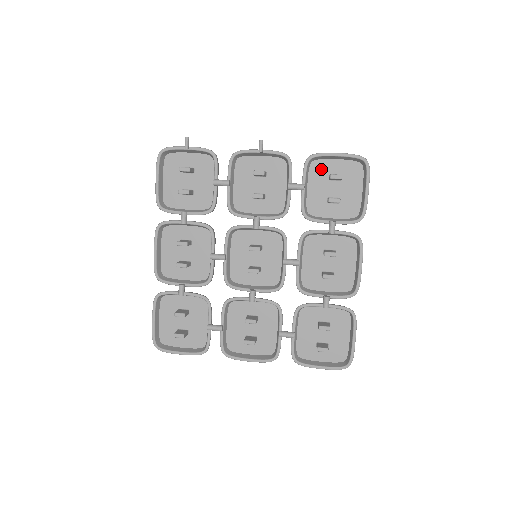
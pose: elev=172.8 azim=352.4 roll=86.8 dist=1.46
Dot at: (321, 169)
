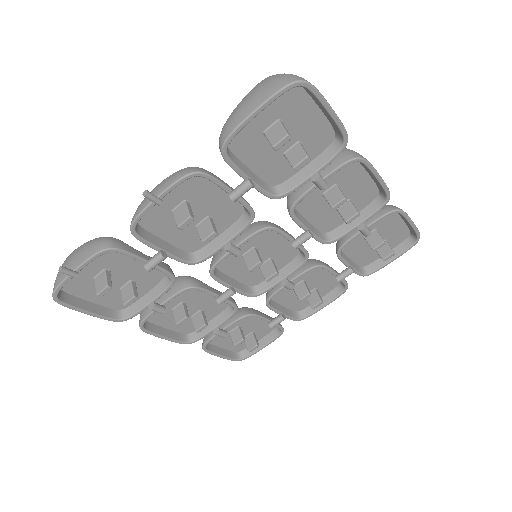
Dot at: (246, 138)
